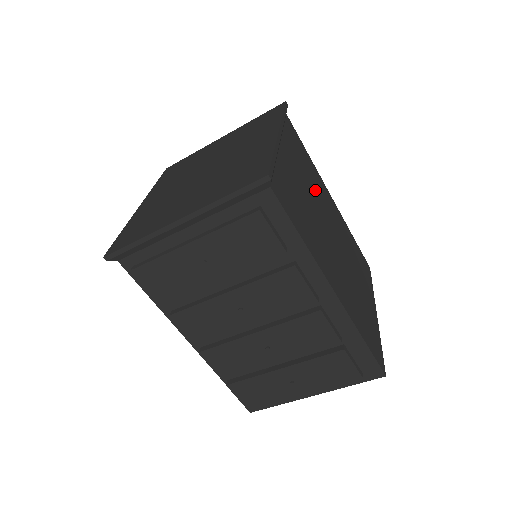
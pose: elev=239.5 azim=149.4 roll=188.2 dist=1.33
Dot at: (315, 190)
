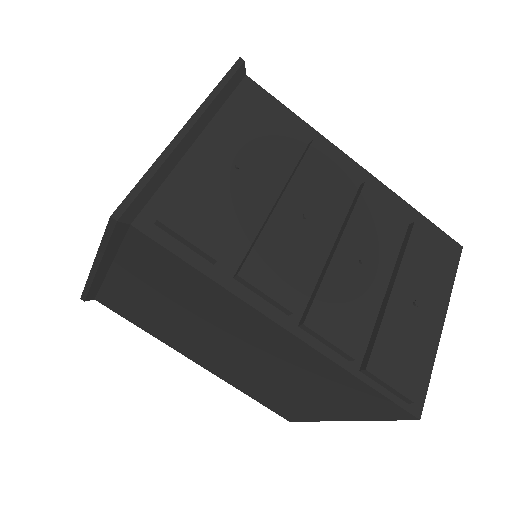
Dot at: occluded
